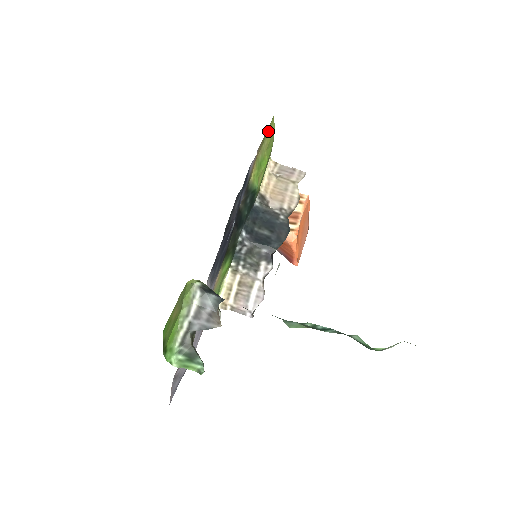
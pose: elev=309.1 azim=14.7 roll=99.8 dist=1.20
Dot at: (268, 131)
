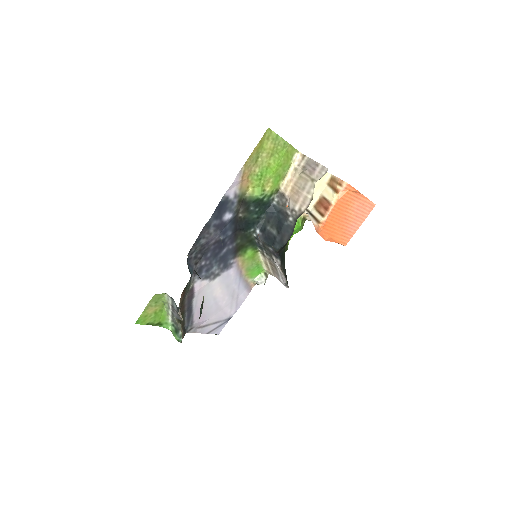
Dot at: (264, 144)
